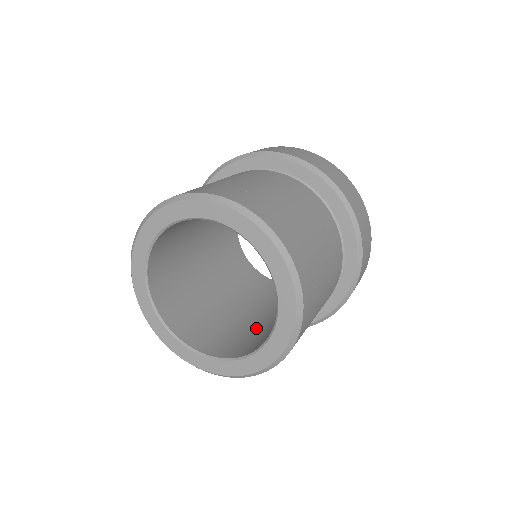
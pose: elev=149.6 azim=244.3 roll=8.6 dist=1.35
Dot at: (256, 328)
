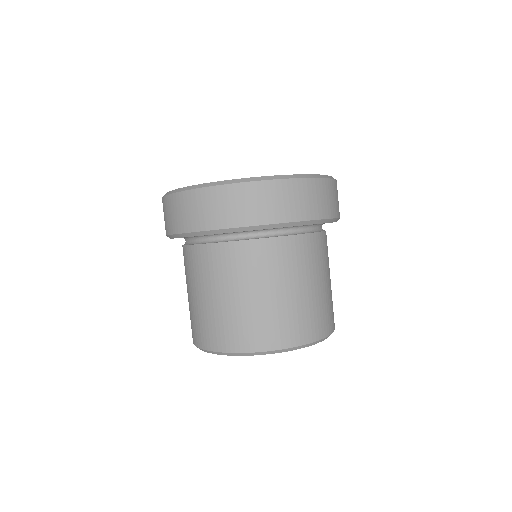
Dot at: occluded
